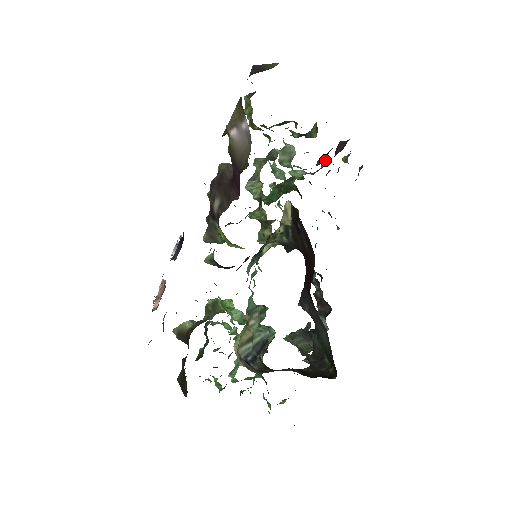
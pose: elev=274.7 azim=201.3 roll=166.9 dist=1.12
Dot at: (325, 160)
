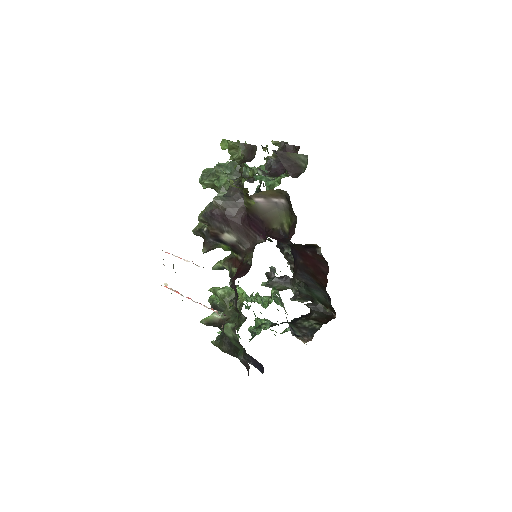
Dot at: (279, 164)
